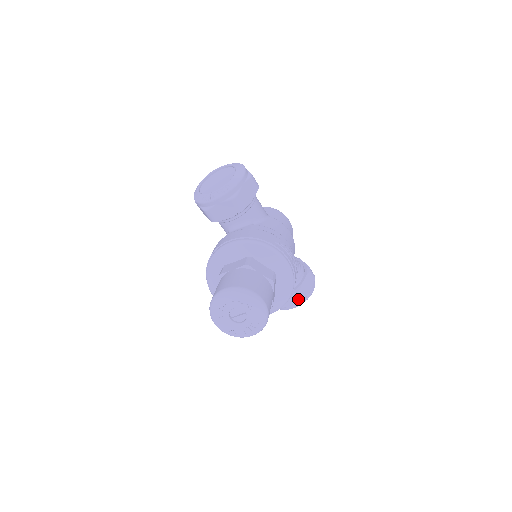
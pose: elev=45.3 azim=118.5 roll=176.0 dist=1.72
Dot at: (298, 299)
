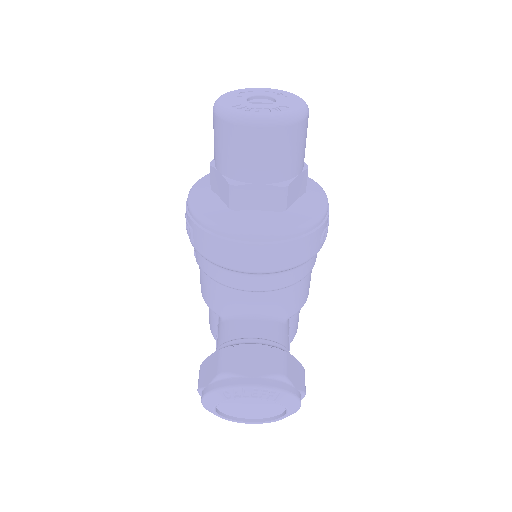
Dot at: (273, 366)
